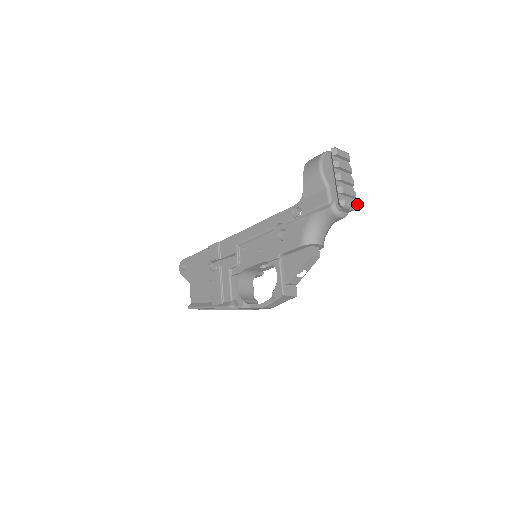
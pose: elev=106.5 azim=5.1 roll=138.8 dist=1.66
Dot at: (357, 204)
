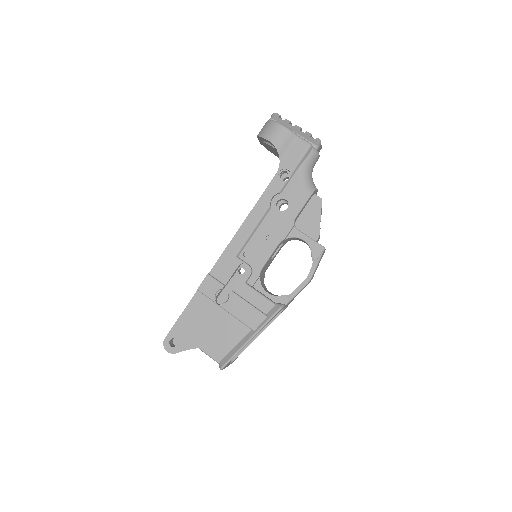
Dot at: occluded
